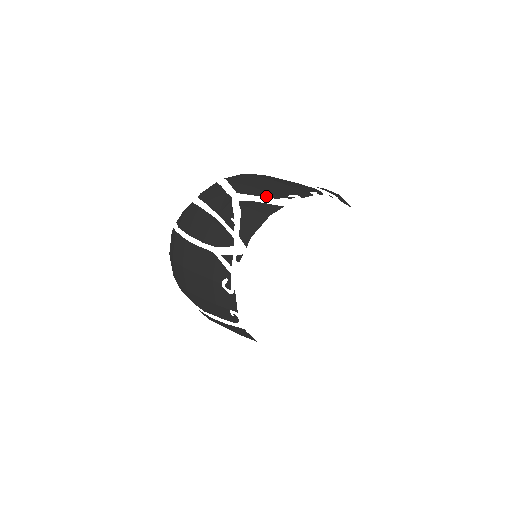
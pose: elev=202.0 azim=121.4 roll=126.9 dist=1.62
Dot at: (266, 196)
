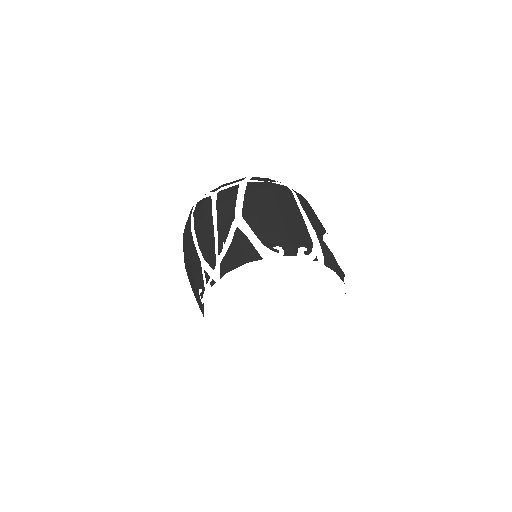
Dot at: (258, 236)
